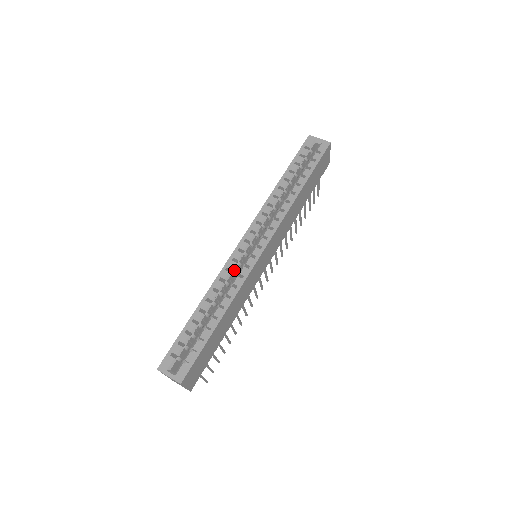
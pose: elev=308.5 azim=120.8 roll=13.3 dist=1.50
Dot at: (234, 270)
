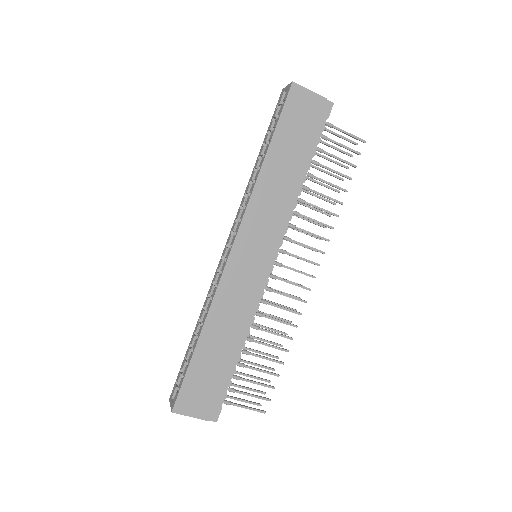
Dot at: occluded
